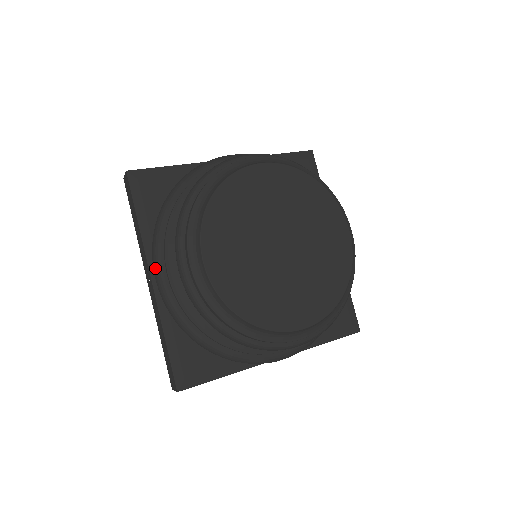
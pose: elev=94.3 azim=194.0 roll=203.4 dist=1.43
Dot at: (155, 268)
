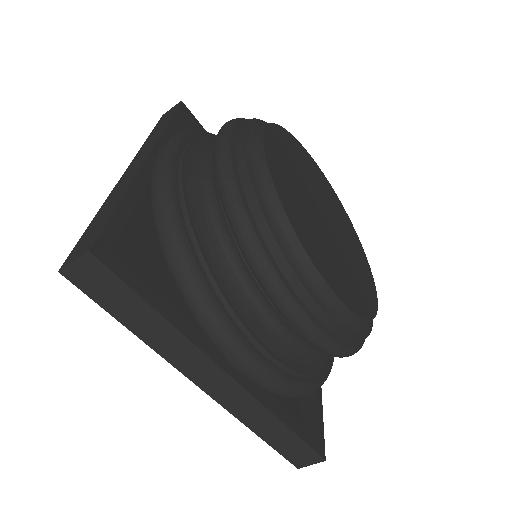
Dot at: (171, 139)
